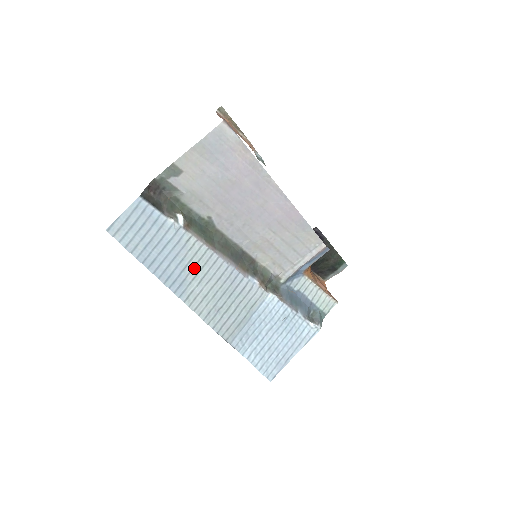
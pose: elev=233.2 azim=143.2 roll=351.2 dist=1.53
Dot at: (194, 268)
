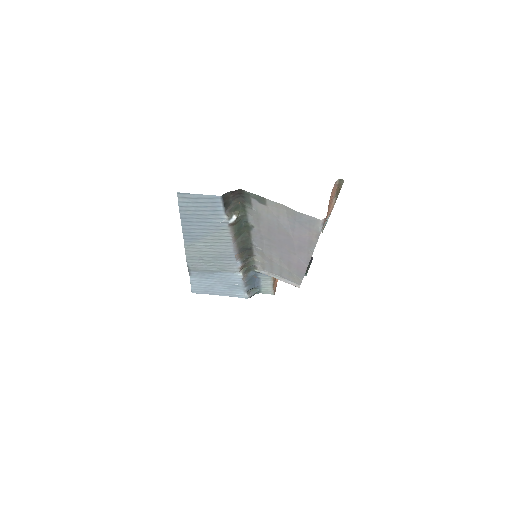
Dot at: (211, 239)
